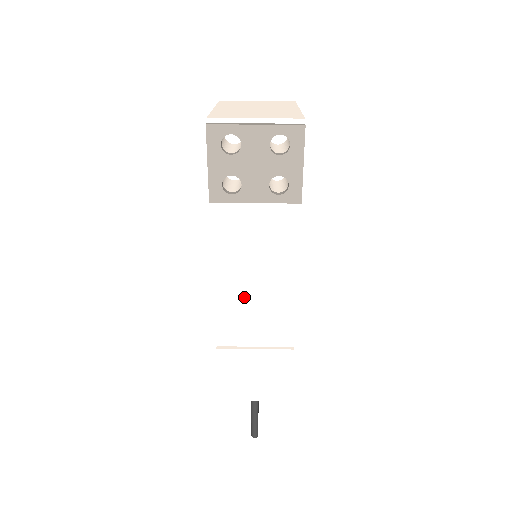
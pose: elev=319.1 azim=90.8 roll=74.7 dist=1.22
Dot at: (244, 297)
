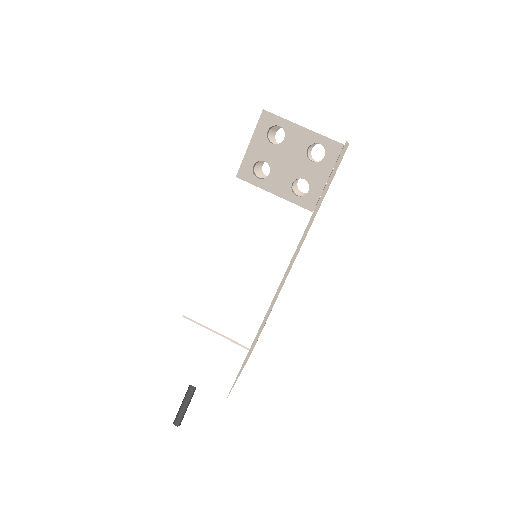
Dot at: (228, 279)
